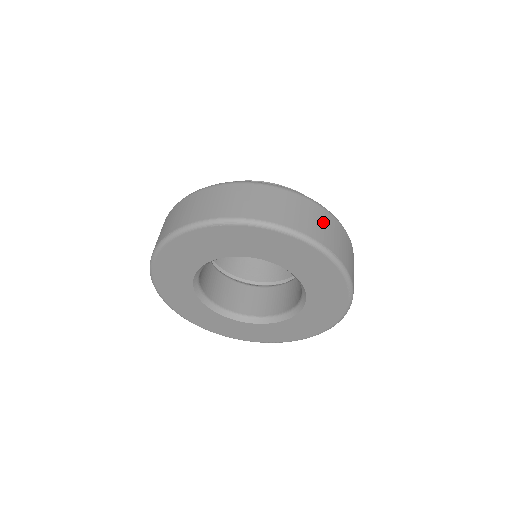
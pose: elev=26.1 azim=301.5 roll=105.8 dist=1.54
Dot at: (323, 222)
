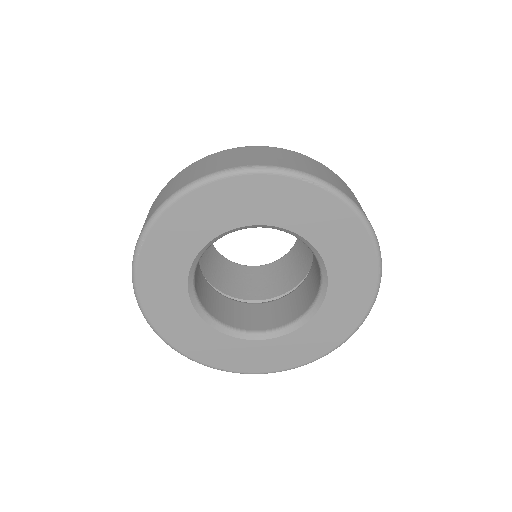
Dot at: occluded
